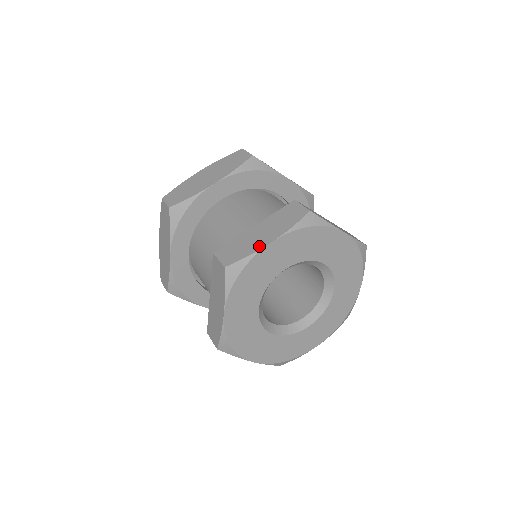
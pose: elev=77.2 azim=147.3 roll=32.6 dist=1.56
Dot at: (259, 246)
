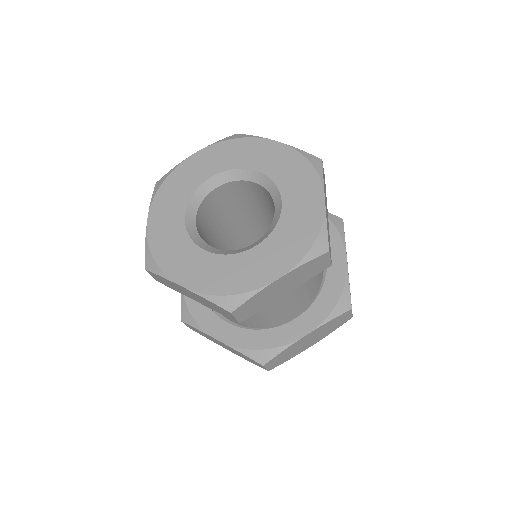
Dot at: occluded
